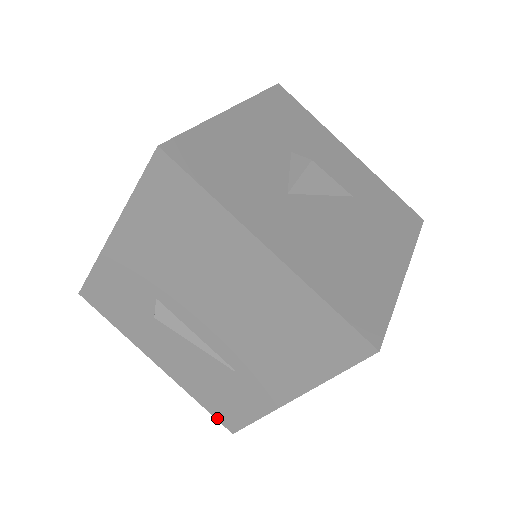
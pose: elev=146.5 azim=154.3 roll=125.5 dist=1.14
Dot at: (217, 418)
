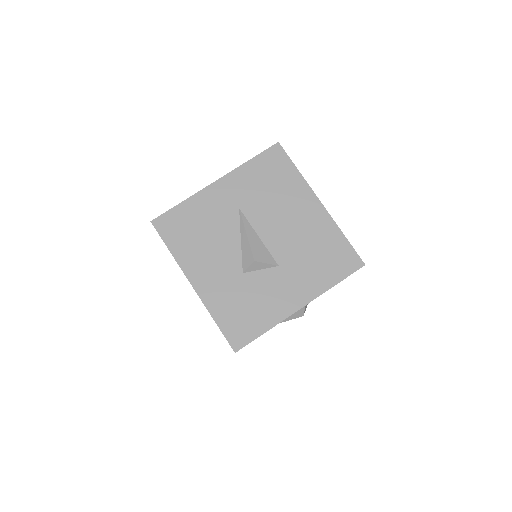
Dot at: occluded
